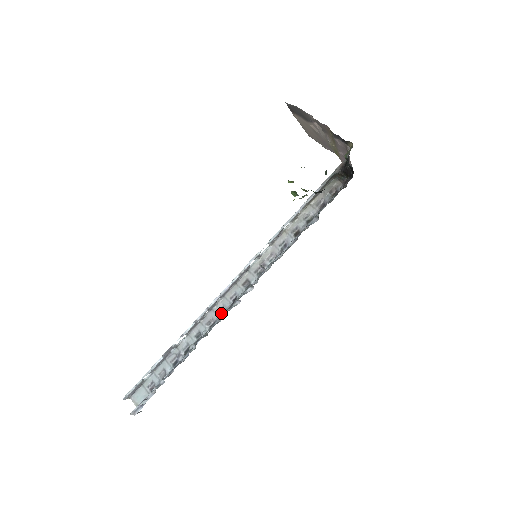
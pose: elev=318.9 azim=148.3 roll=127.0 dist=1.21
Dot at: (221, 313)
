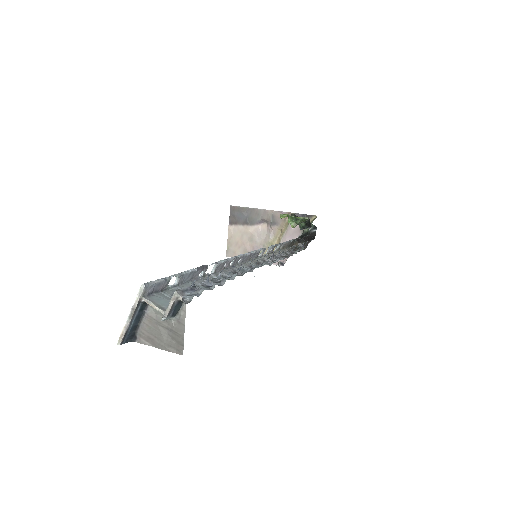
Dot at: occluded
